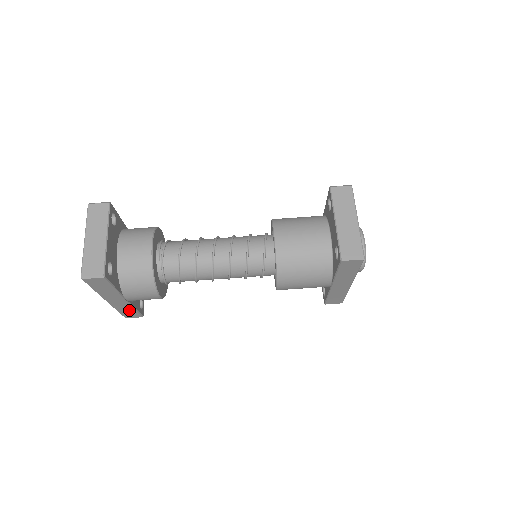
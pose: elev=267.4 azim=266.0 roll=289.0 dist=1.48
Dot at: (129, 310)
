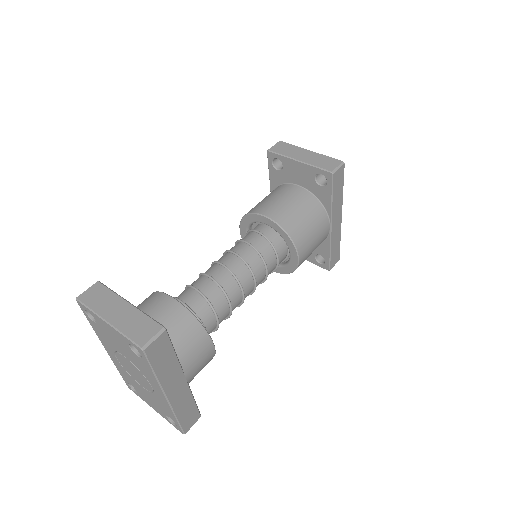
Dot at: (188, 407)
